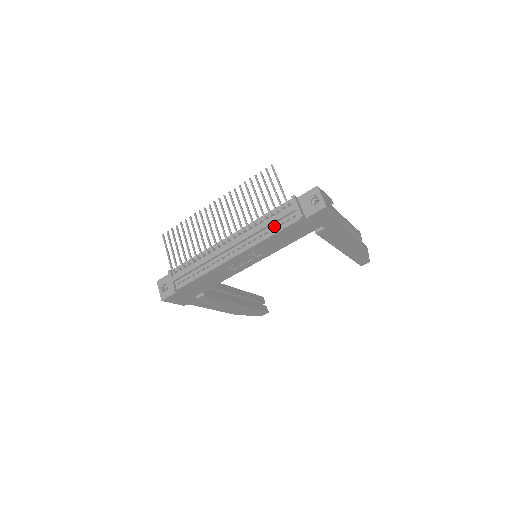
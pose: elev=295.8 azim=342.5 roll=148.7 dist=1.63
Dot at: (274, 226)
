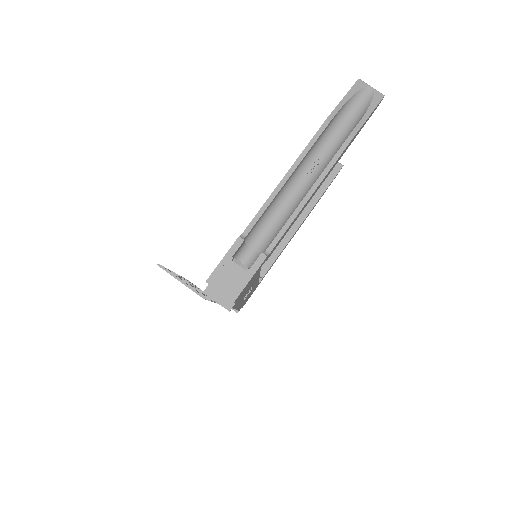
Dot at: occluded
